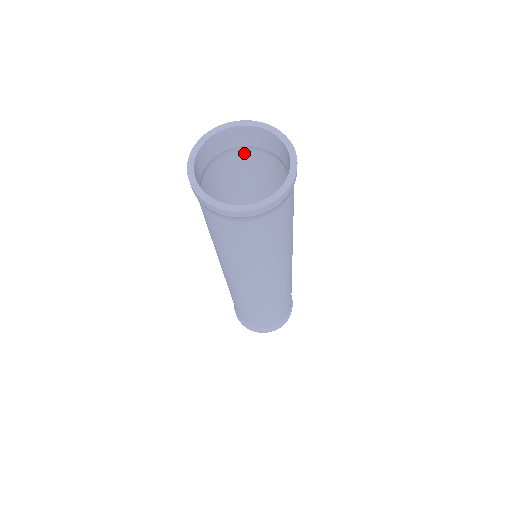
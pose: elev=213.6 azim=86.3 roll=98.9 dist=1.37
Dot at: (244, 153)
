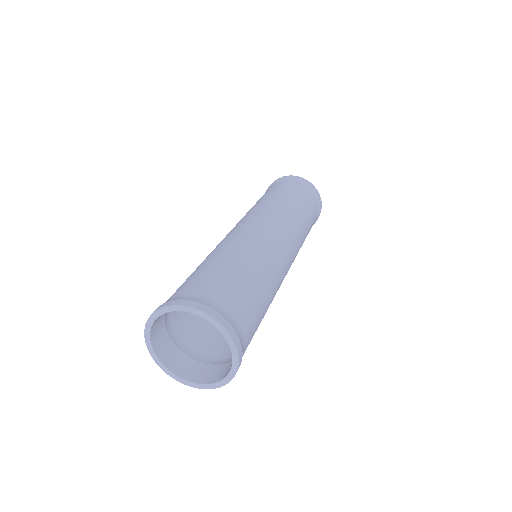
Dot at: occluded
